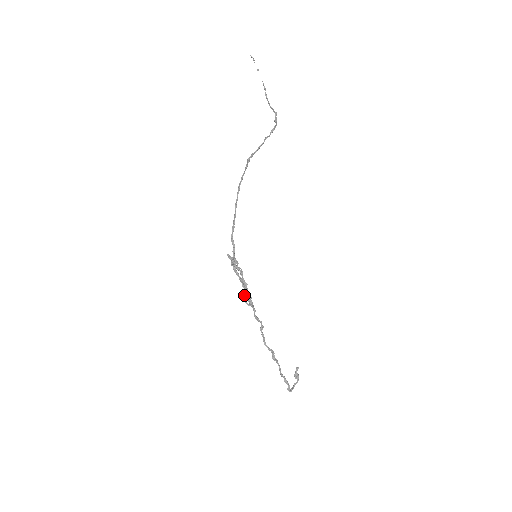
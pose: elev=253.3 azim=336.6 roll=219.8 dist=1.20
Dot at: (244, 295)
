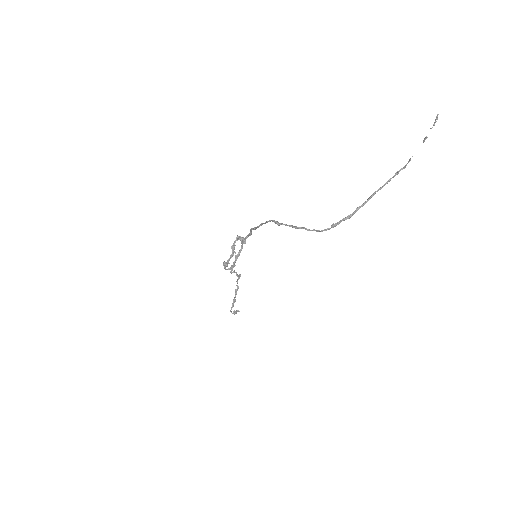
Dot at: (224, 265)
